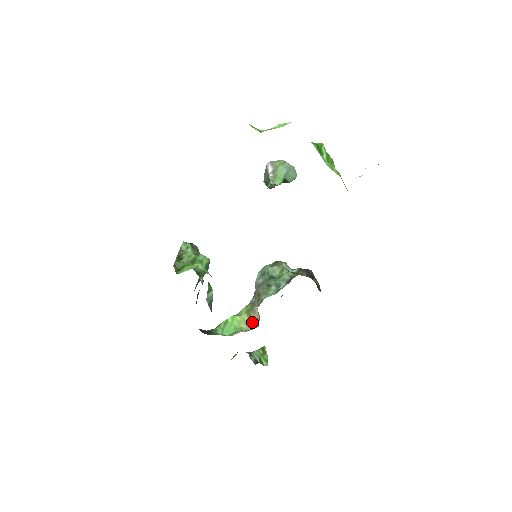
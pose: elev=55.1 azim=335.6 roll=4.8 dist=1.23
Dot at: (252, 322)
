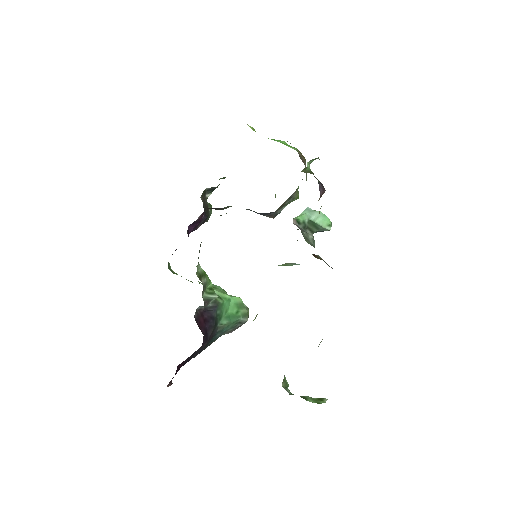
Dot at: occluded
